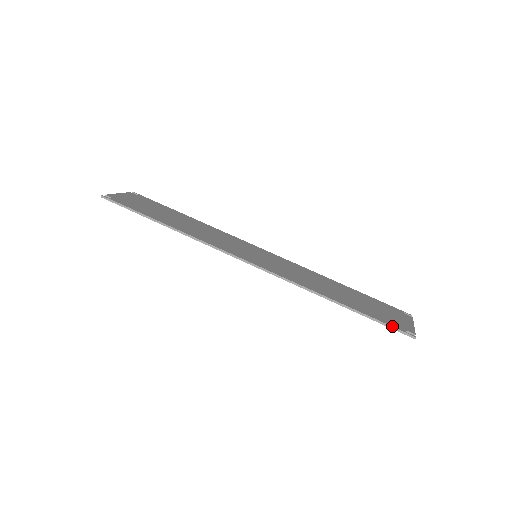
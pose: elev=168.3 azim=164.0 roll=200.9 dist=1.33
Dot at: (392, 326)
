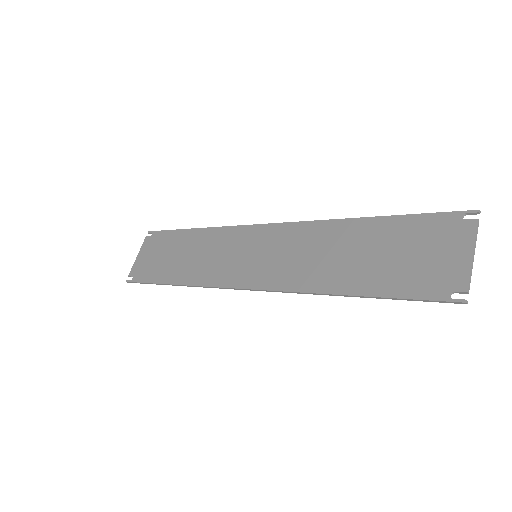
Dot at: (425, 300)
